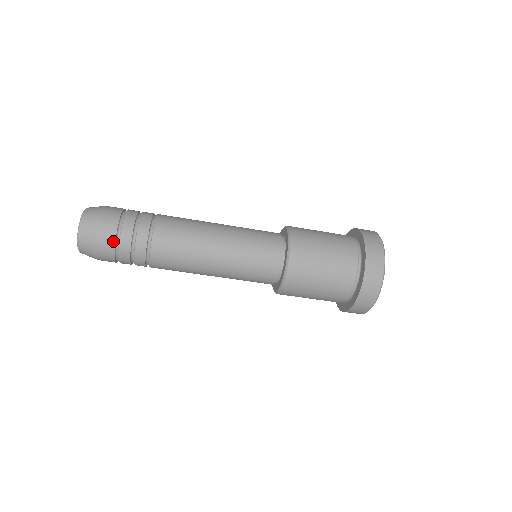
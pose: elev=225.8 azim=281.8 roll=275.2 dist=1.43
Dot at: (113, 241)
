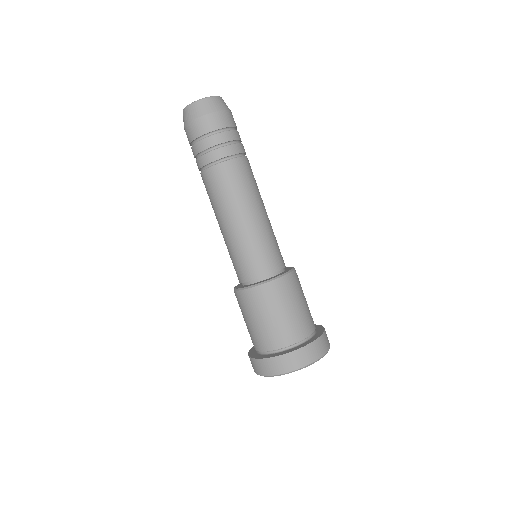
Dot at: (226, 125)
